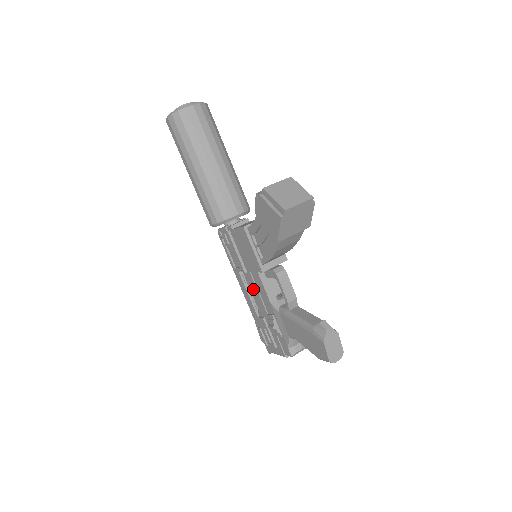
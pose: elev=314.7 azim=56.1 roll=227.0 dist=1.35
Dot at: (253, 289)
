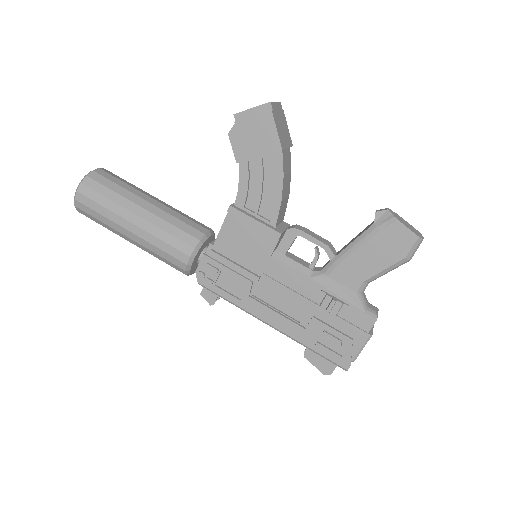
Dot at: (278, 294)
